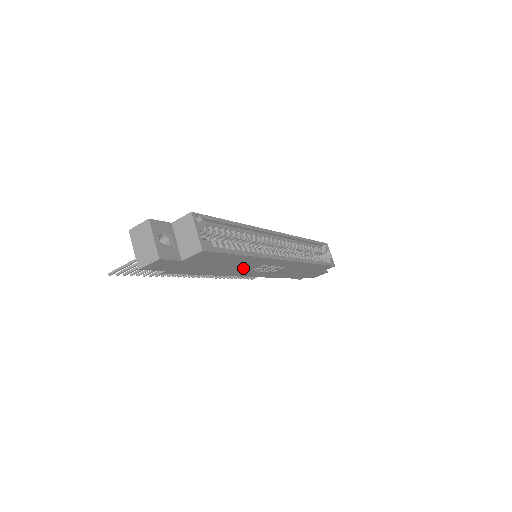
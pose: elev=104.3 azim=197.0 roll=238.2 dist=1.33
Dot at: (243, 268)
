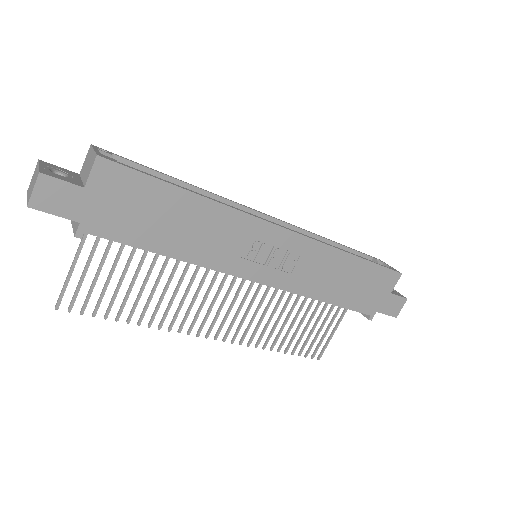
Dot at: (221, 244)
